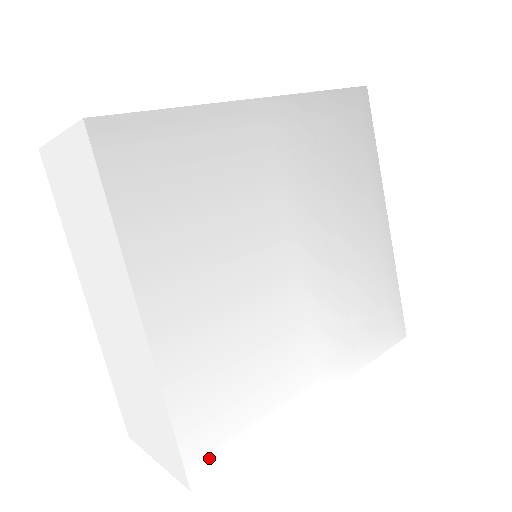
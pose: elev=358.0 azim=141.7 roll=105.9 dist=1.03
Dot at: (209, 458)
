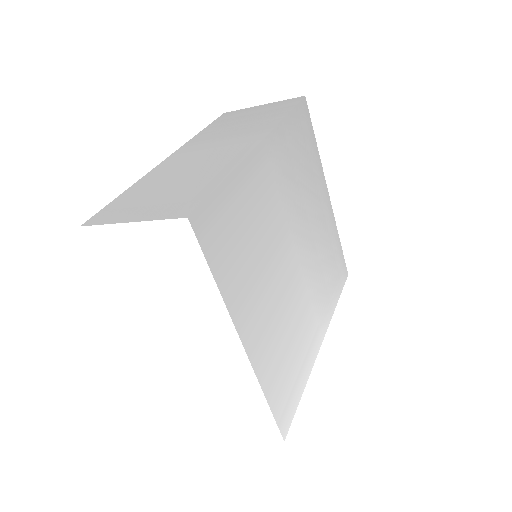
Dot at: (287, 415)
